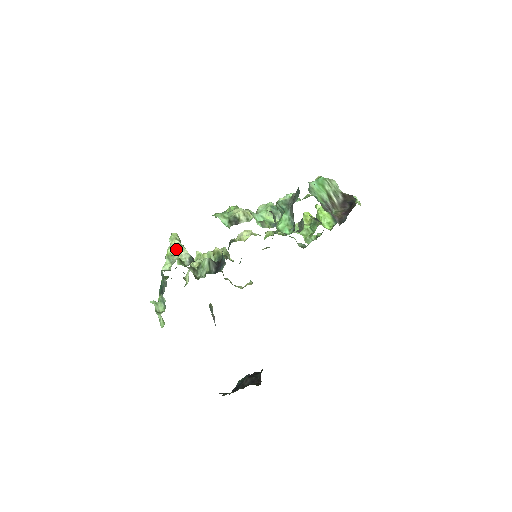
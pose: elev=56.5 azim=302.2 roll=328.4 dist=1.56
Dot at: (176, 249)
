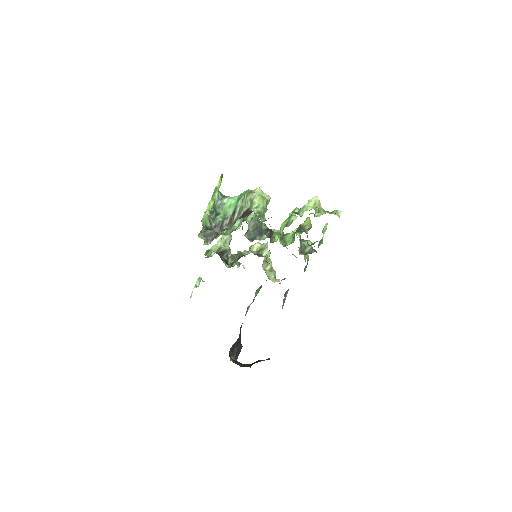
Dot at: (218, 241)
